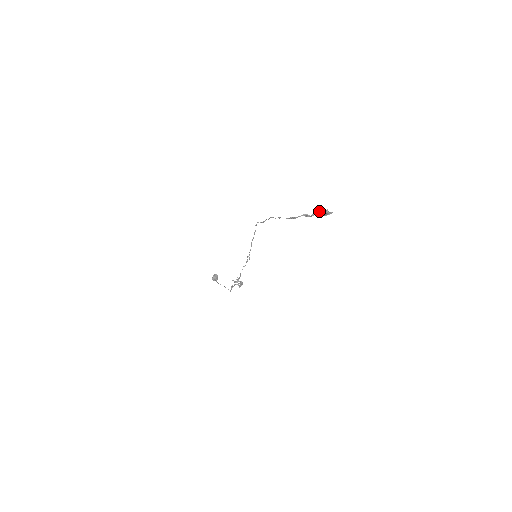
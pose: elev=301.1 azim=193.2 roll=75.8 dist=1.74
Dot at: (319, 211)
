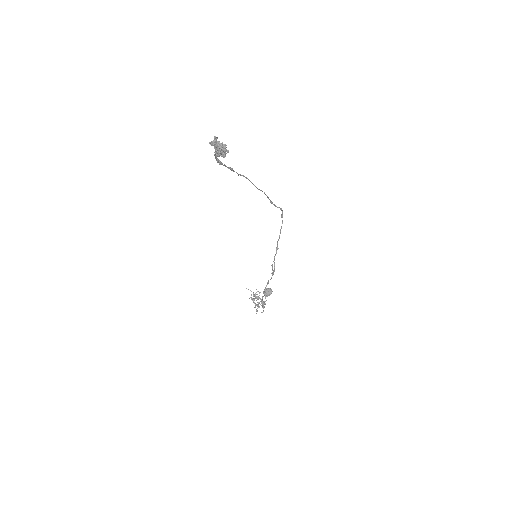
Dot at: occluded
